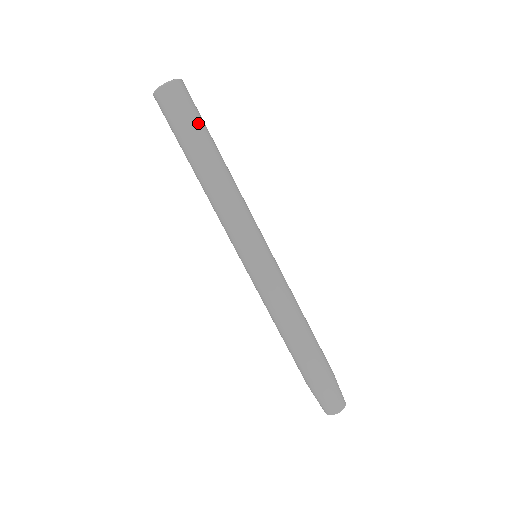
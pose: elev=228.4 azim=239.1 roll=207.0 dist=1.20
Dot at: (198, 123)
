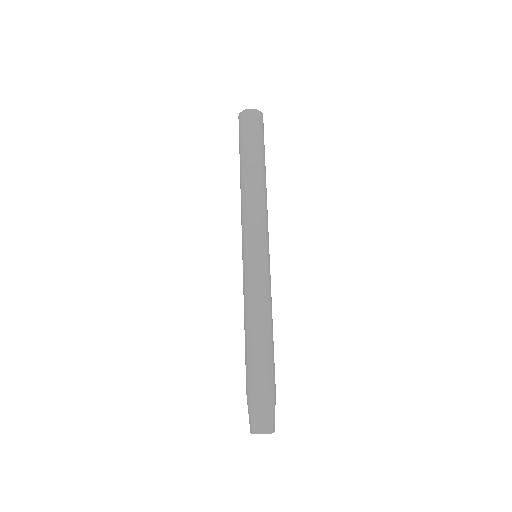
Dot at: (258, 141)
